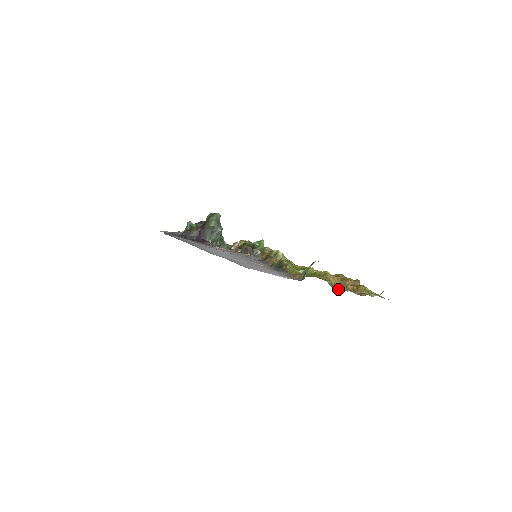
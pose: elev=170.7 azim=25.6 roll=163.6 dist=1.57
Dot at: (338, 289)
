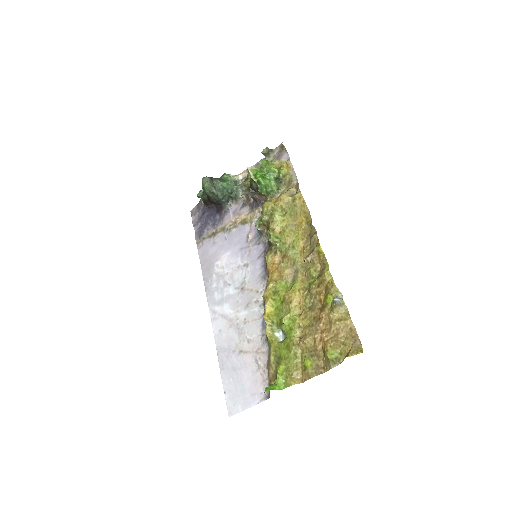
Dot at: (303, 376)
